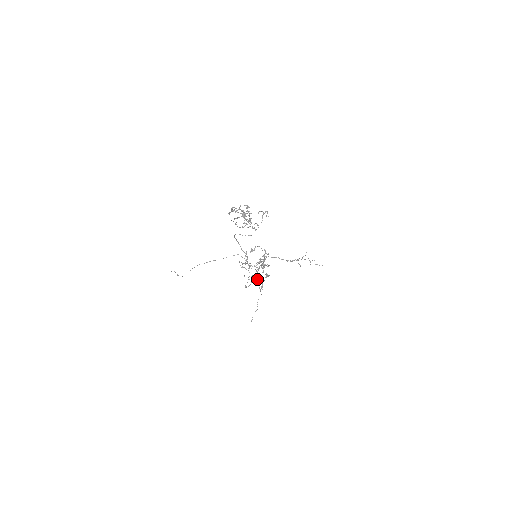
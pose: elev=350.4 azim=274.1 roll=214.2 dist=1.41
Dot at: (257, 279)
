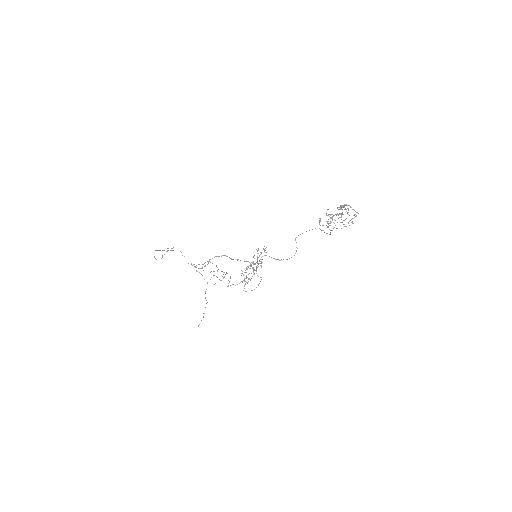
Dot at: occluded
